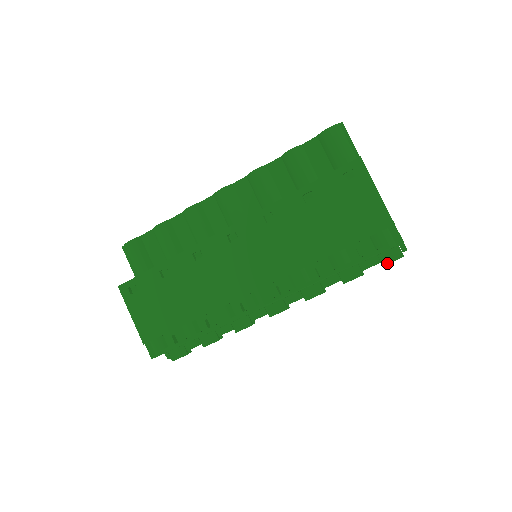
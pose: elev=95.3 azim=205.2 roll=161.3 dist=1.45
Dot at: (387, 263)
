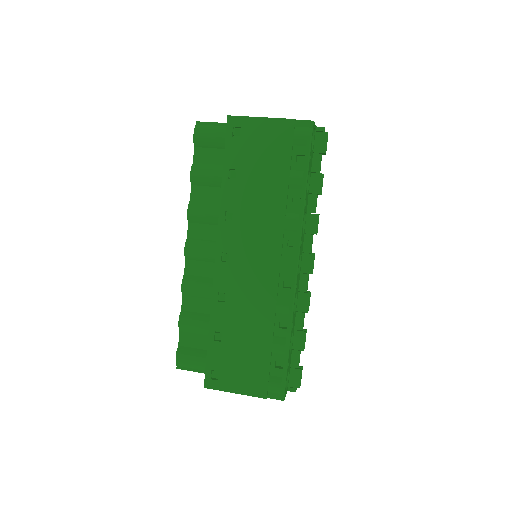
Dot at: (325, 149)
